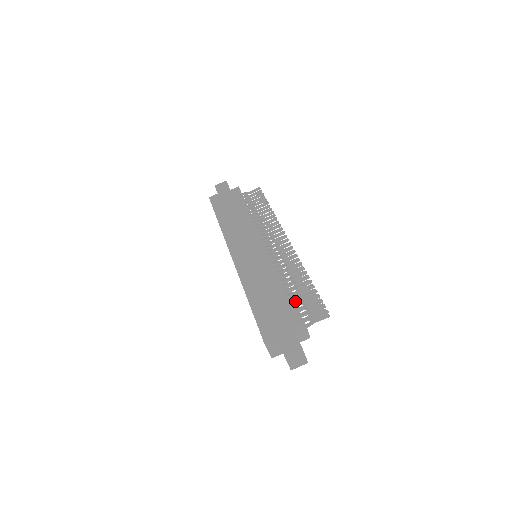
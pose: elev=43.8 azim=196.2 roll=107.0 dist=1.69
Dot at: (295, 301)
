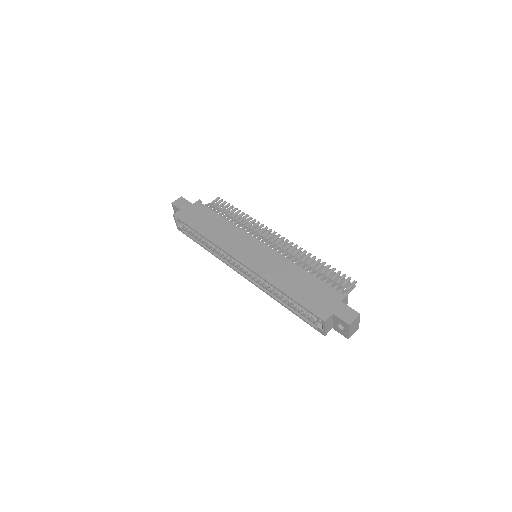
Dot at: occluded
